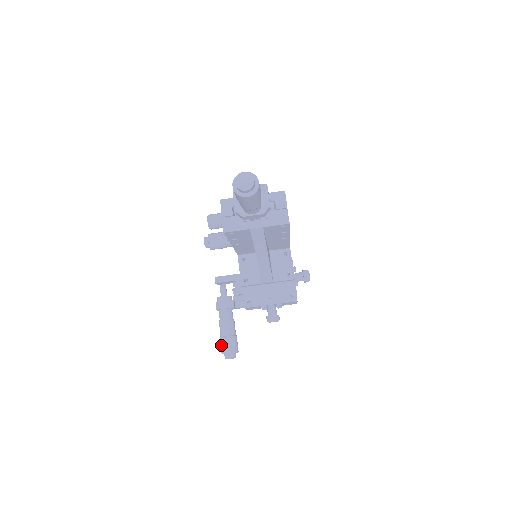
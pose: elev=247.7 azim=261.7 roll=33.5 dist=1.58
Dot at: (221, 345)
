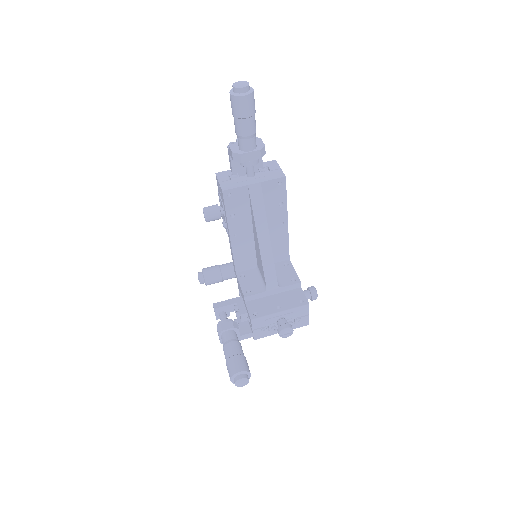
Dot at: (228, 368)
